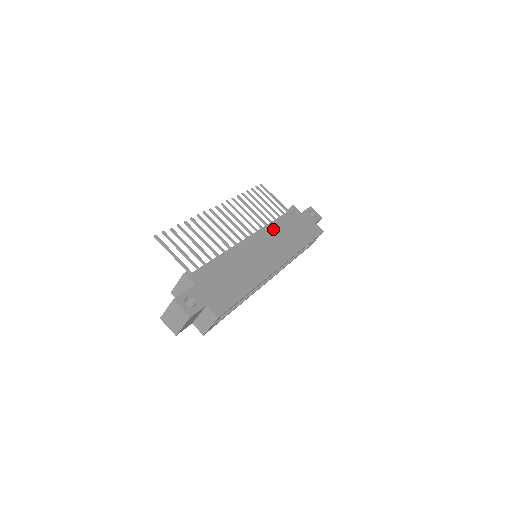
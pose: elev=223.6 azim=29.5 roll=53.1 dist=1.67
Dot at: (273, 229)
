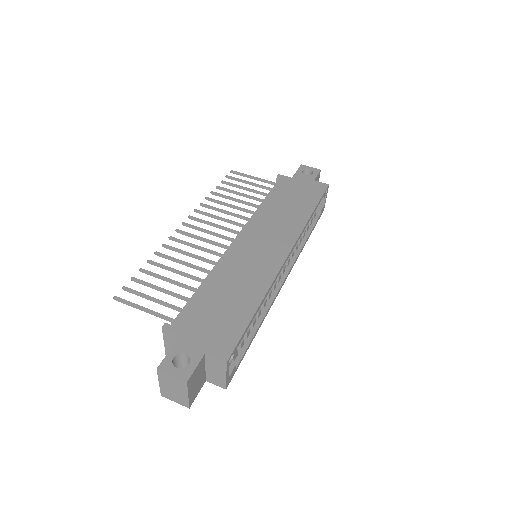
Dot at: (263, 214)
